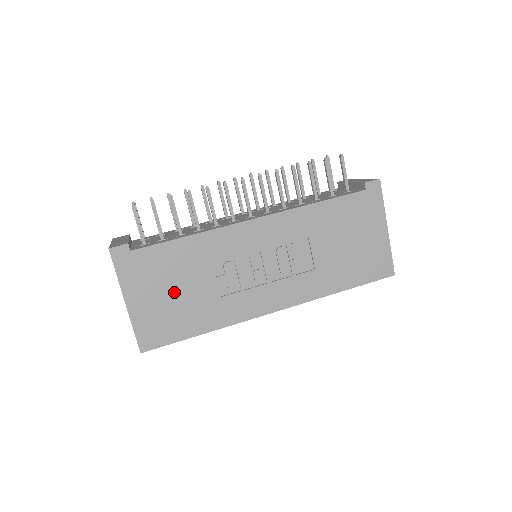
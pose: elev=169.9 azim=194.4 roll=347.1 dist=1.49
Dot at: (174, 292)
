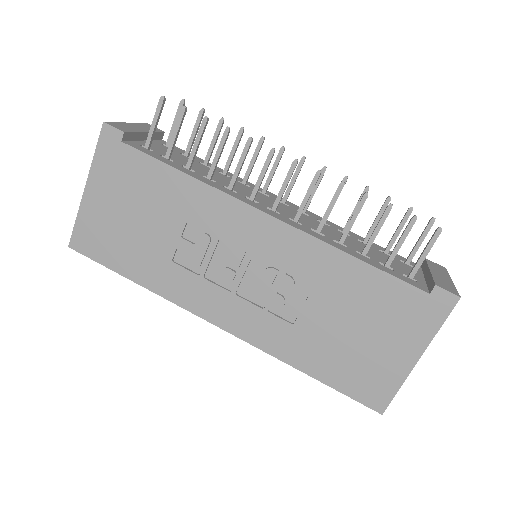
Dot at: (134, 218)
